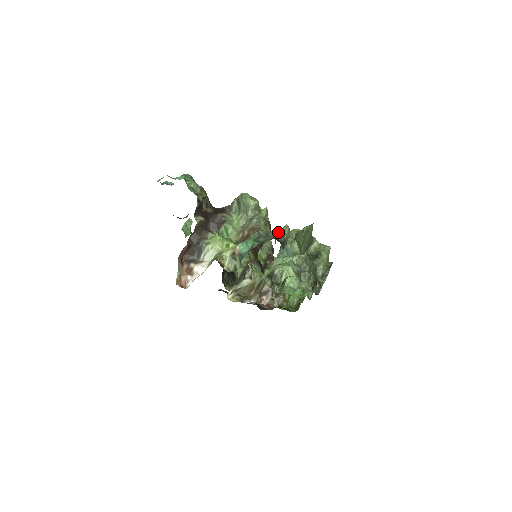
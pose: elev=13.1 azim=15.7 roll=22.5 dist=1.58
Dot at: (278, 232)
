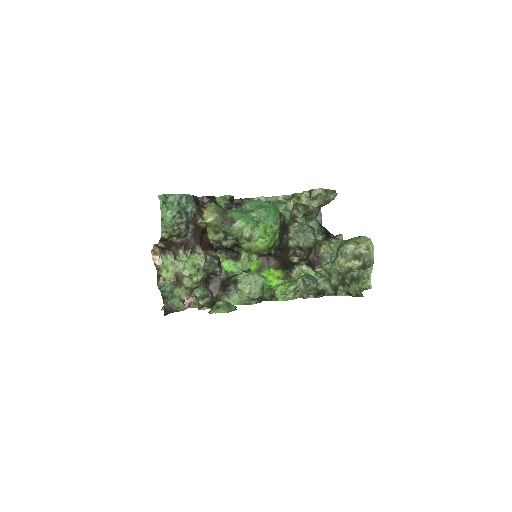
Dot at: (179, 303)
